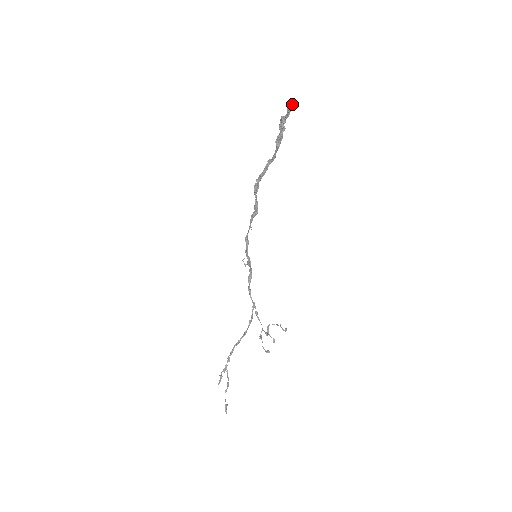
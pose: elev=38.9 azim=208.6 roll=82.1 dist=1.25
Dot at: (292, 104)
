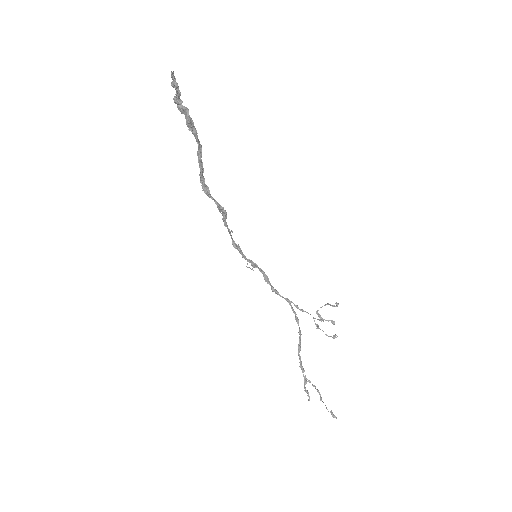
Dot at: (173, 76)
